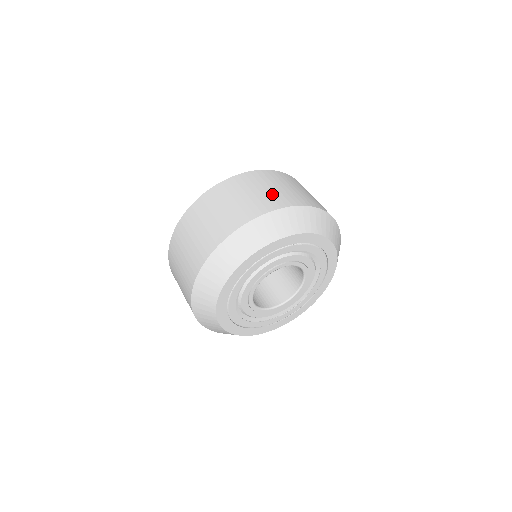
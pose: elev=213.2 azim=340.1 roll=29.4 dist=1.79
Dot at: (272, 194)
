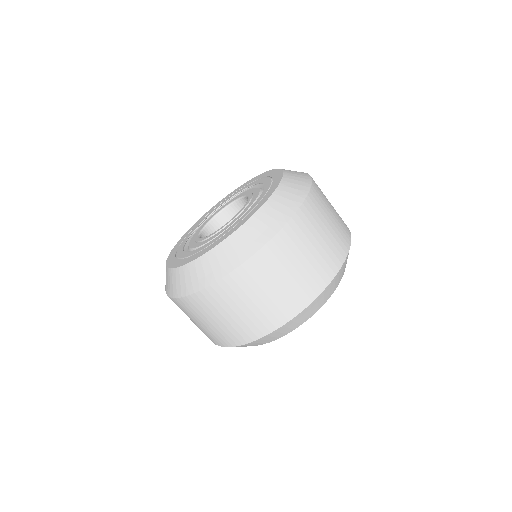
Dot at: (338, 217)
